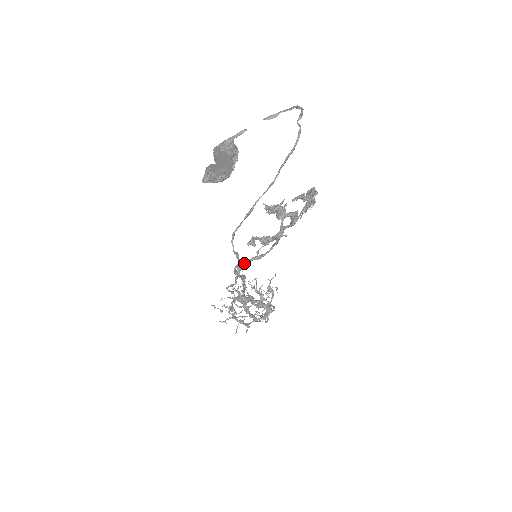
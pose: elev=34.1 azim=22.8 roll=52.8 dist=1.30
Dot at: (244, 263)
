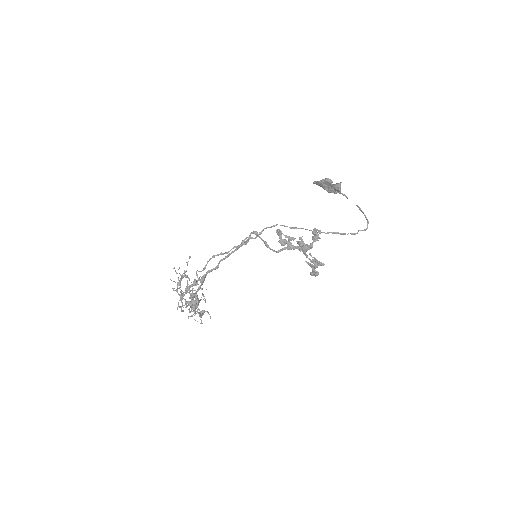
Dot at: occluded
